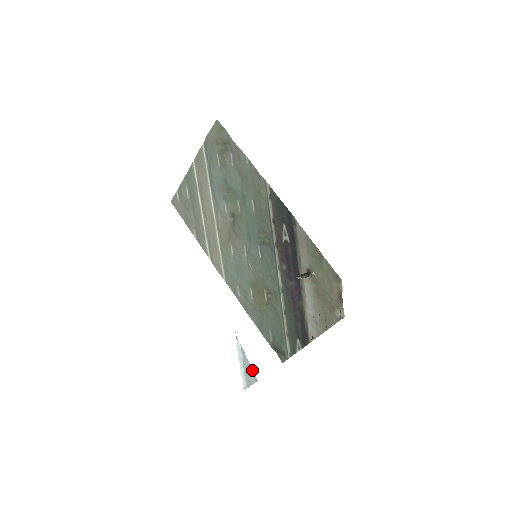
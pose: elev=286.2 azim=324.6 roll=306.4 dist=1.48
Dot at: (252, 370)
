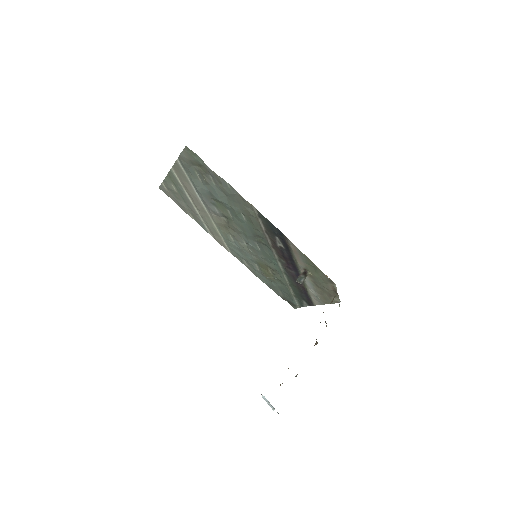
Dot at: occluded
